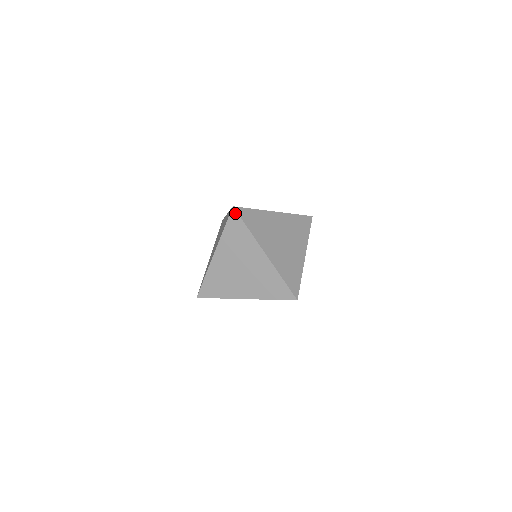
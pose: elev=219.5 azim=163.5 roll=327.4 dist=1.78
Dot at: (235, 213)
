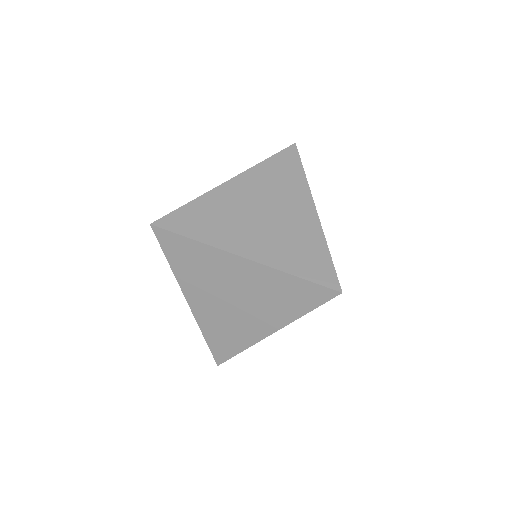
Dot at: (295, 150)
